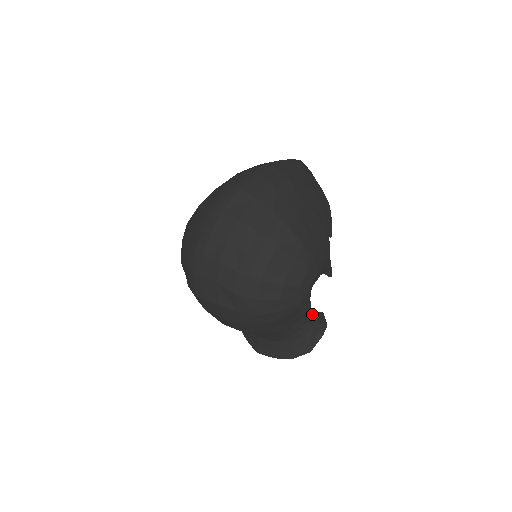
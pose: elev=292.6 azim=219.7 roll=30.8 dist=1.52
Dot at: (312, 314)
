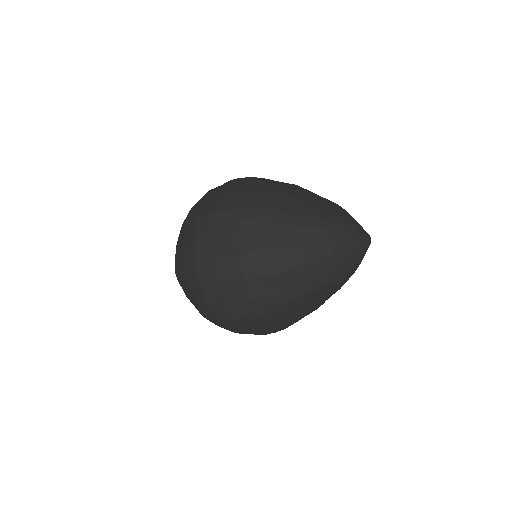
Dot at: occluded
